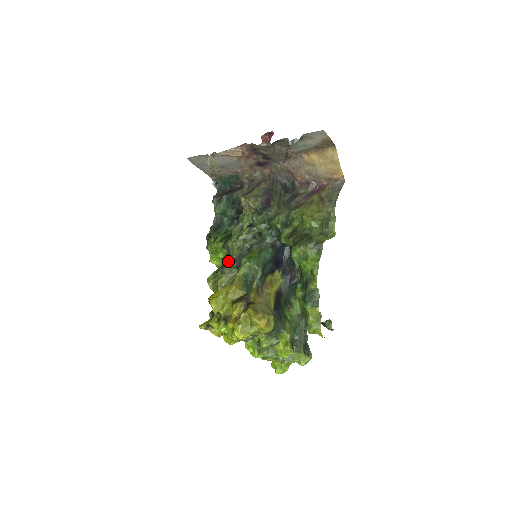
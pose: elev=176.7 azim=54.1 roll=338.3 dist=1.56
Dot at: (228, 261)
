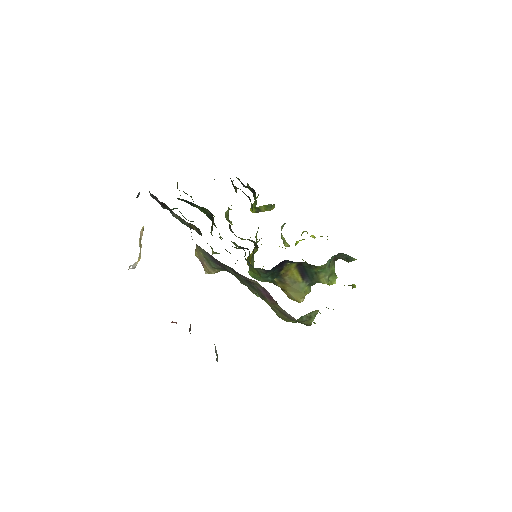
Dot at: occluded
